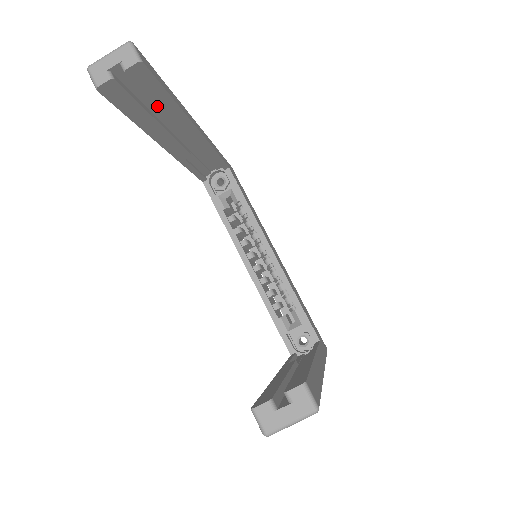
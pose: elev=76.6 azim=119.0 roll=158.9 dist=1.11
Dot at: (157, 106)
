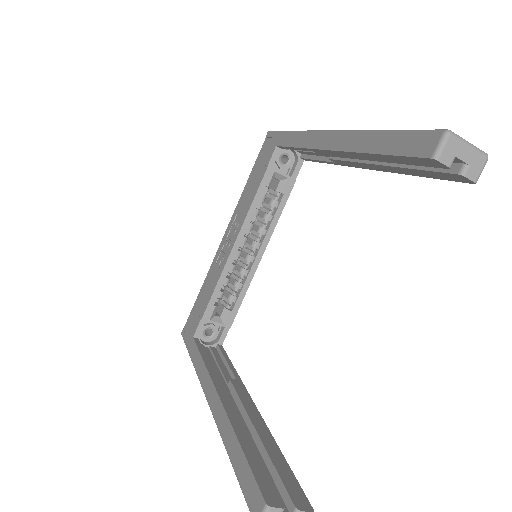
Dot at: (403, 168)
